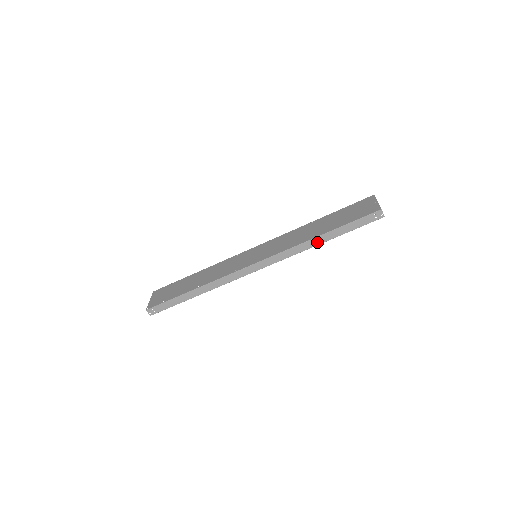
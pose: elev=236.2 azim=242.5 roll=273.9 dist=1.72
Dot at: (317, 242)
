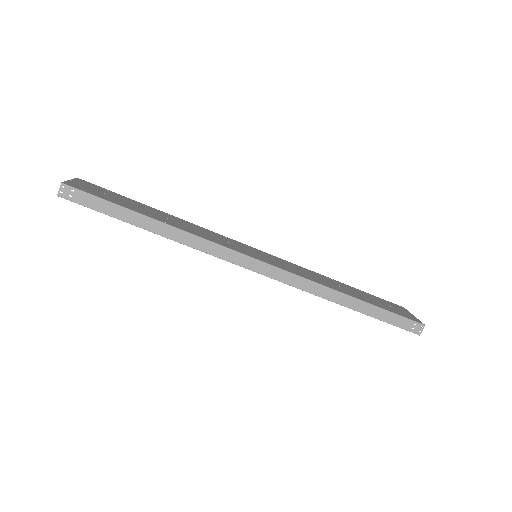
Dot at: (342, 300)
